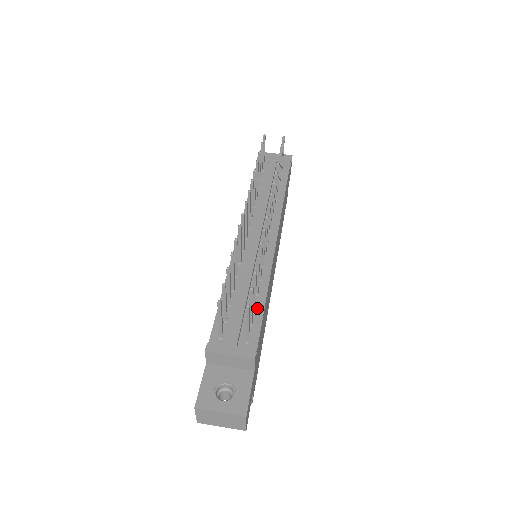
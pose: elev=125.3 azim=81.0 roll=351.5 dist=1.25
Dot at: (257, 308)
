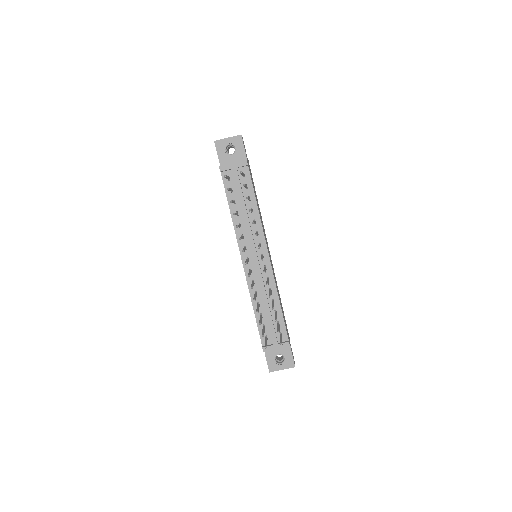
Dot at: (278, 312)
